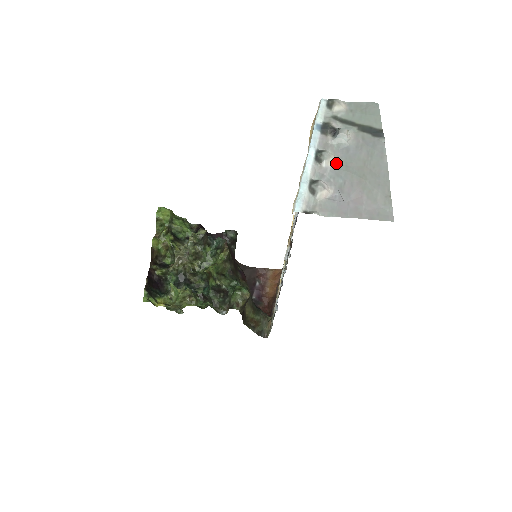
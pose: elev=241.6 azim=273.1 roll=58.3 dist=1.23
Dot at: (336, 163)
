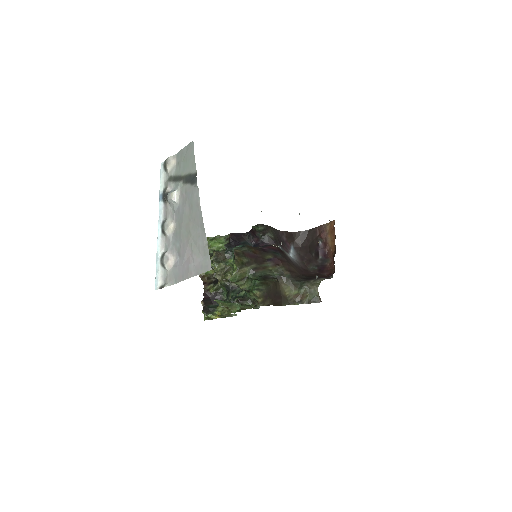
Dot at: (174, 228)
